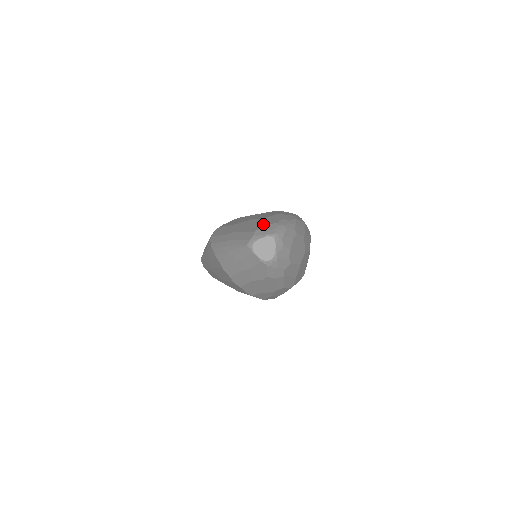
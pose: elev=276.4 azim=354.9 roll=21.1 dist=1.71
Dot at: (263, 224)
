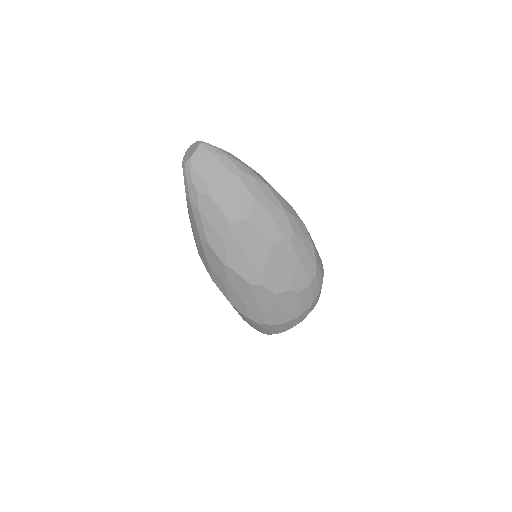
Dot at: occluded
